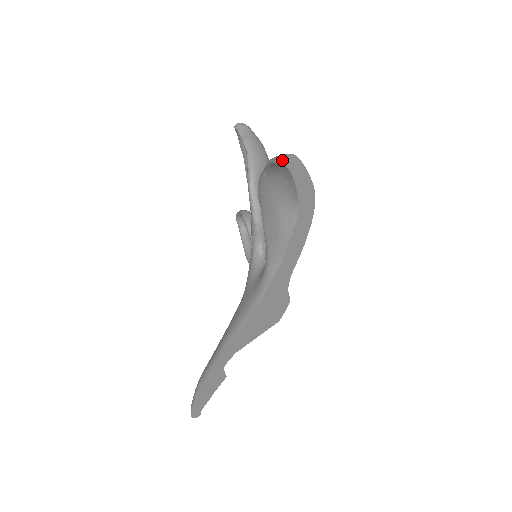
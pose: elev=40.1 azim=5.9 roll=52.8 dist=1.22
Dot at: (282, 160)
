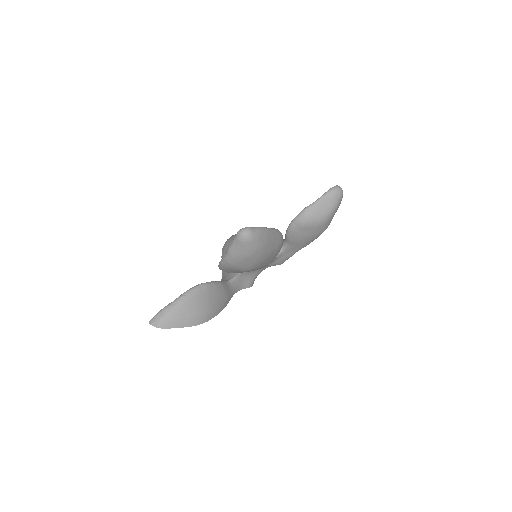
Dot at: (153, 323)
